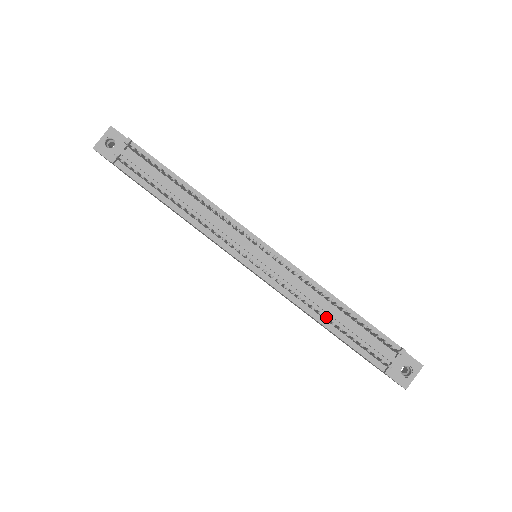
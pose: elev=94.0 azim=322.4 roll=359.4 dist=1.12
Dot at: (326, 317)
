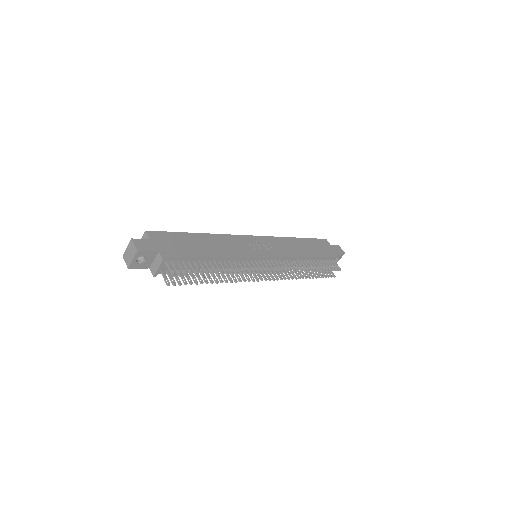
Dot at: (306, 278)
